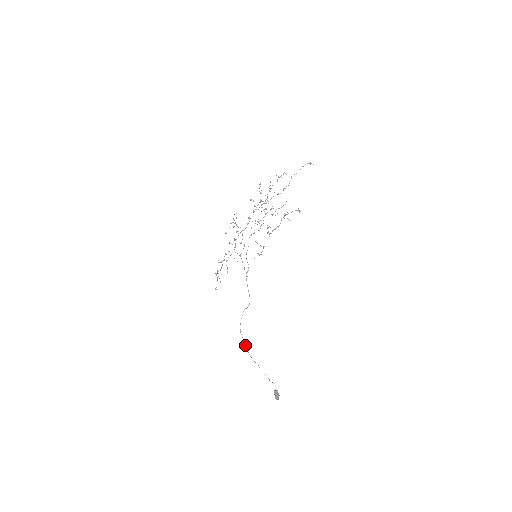
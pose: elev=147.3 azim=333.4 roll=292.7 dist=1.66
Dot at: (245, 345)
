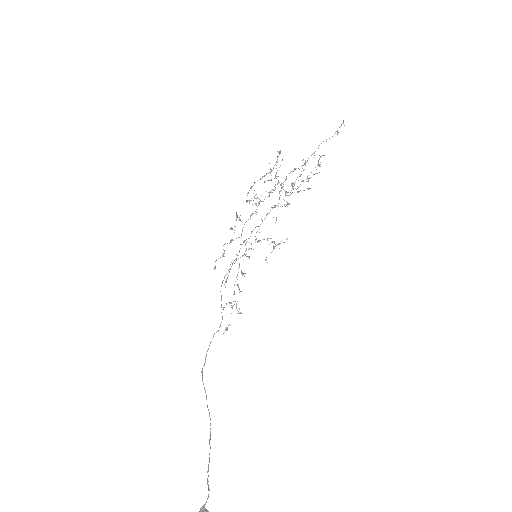
Dot at: occluded
